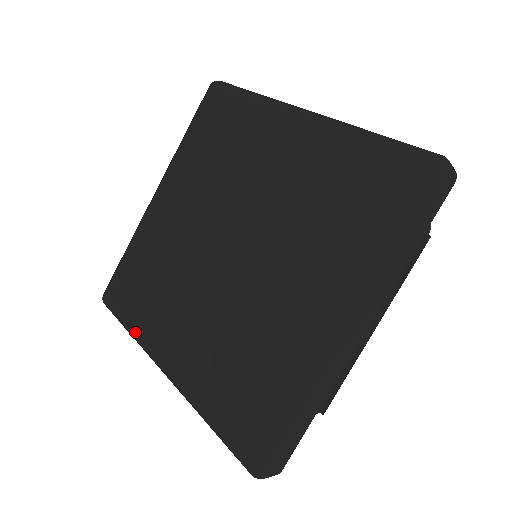
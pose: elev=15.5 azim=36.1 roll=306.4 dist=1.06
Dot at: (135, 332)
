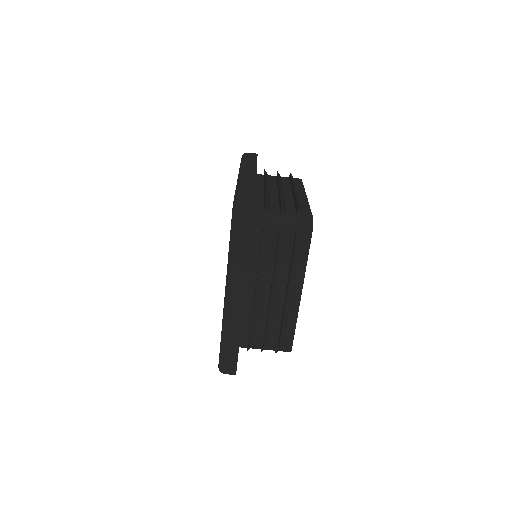
Dot at: (222, 326)
